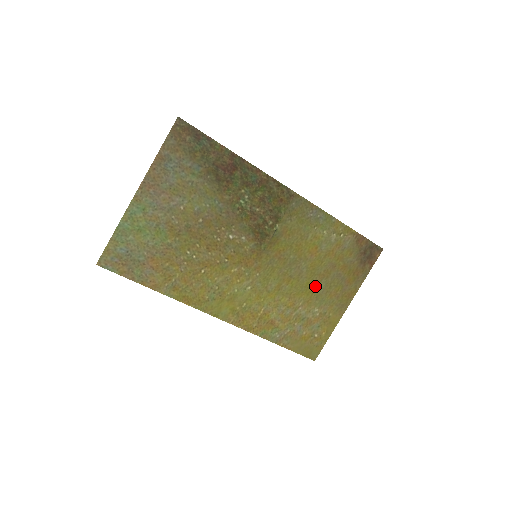
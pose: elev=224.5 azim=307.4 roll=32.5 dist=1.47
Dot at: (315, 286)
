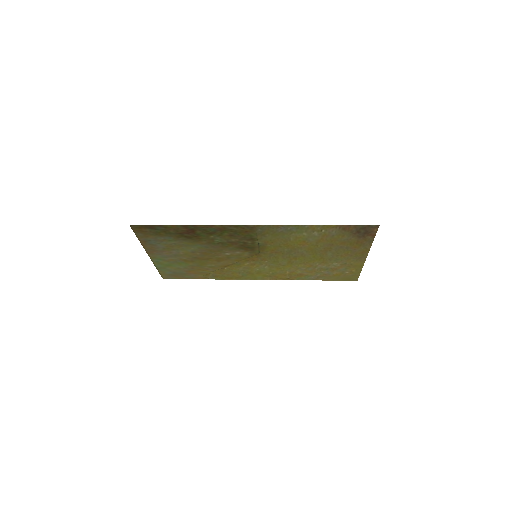
Dot at: (322, 256)
